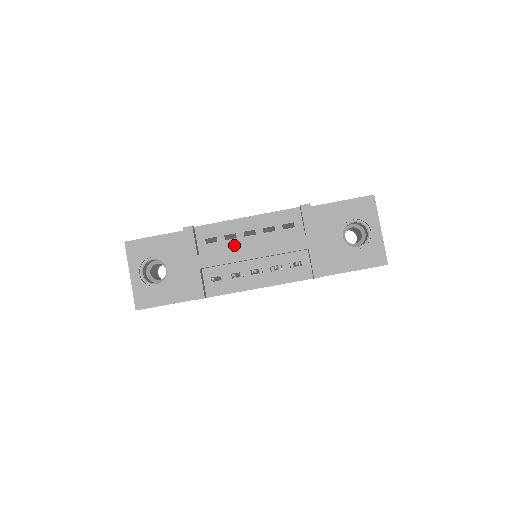
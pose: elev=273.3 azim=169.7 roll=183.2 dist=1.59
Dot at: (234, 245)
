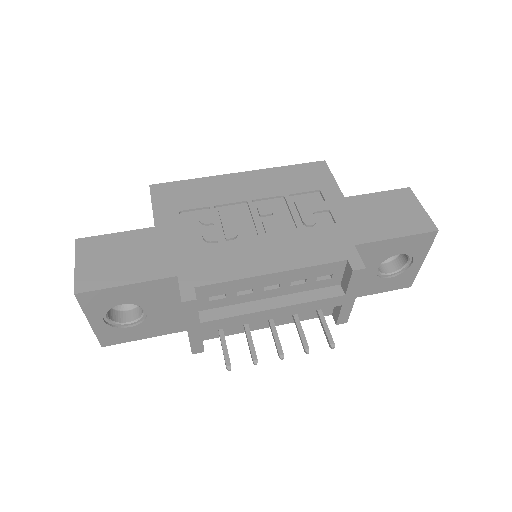
Dot at: (248, 299)
